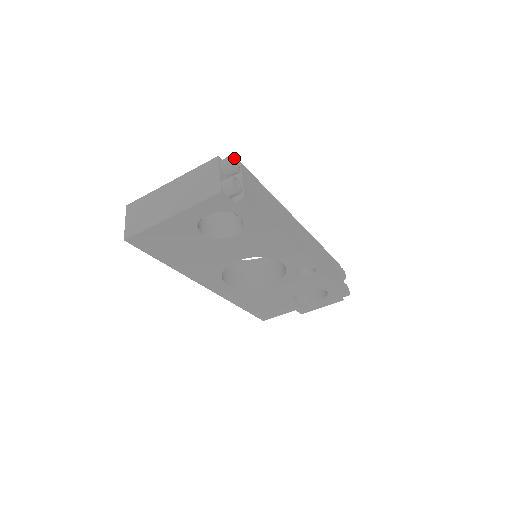
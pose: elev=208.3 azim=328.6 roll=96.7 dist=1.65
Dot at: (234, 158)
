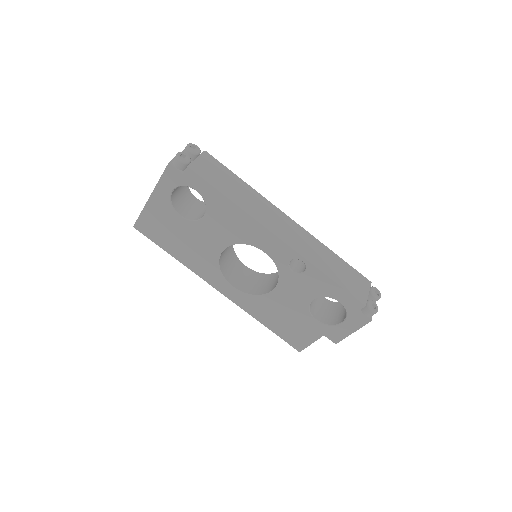
Dot at: (196, 146)
